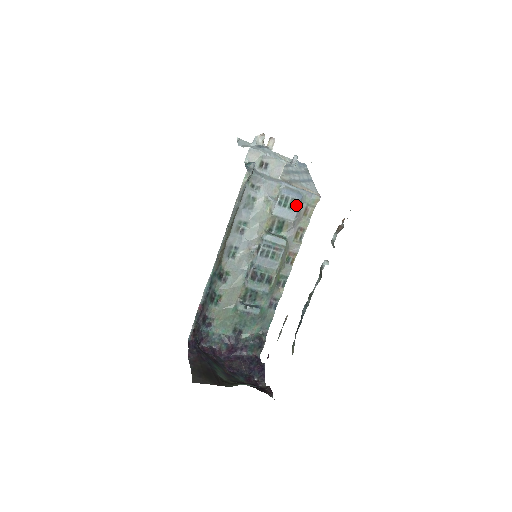
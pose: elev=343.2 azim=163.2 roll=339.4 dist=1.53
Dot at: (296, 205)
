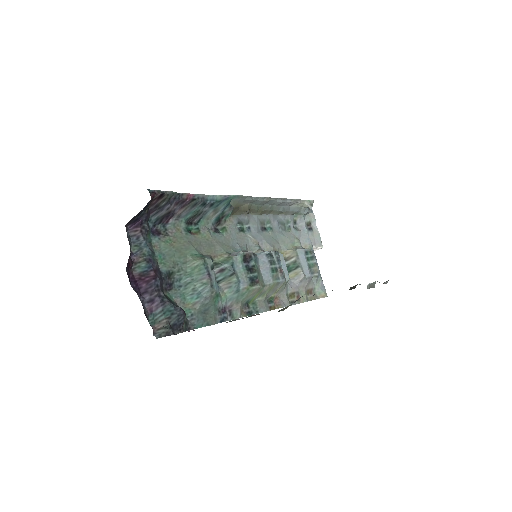
Dot at: (314, 271)
